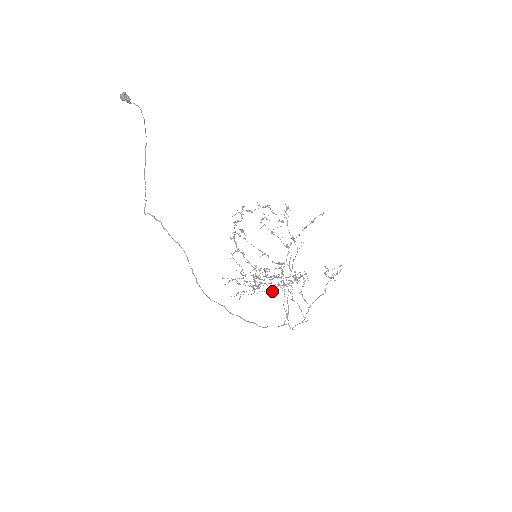
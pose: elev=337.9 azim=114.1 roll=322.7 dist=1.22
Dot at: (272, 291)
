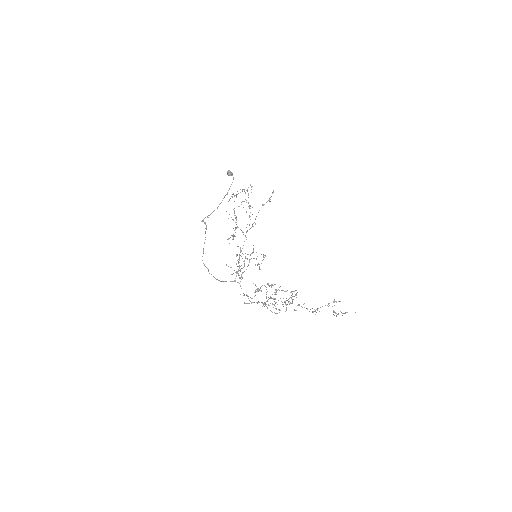
Dot at: (274, 304)
